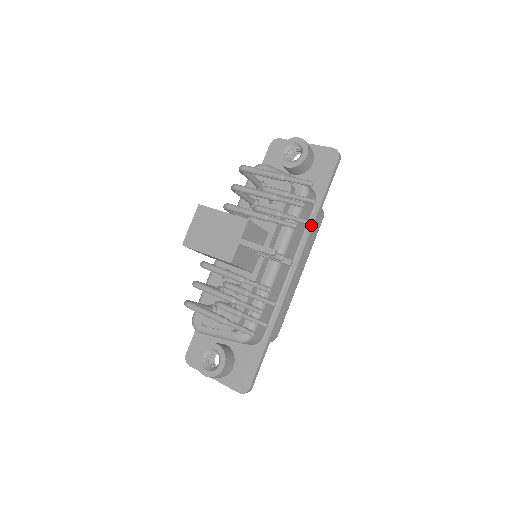
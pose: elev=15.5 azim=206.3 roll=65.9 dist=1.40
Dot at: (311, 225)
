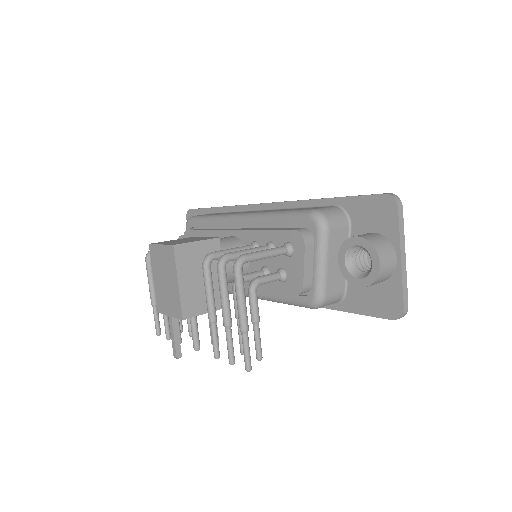
Dot at: occluded
